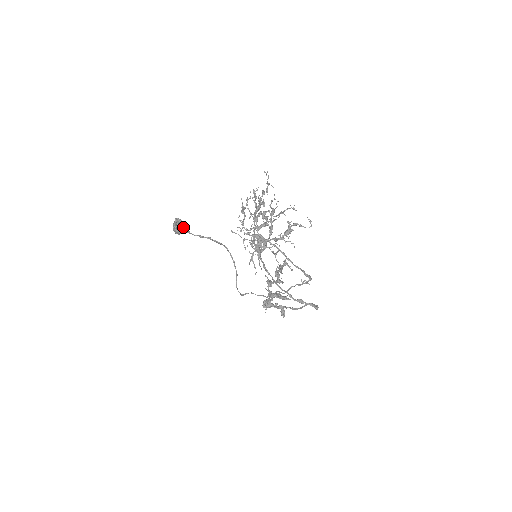
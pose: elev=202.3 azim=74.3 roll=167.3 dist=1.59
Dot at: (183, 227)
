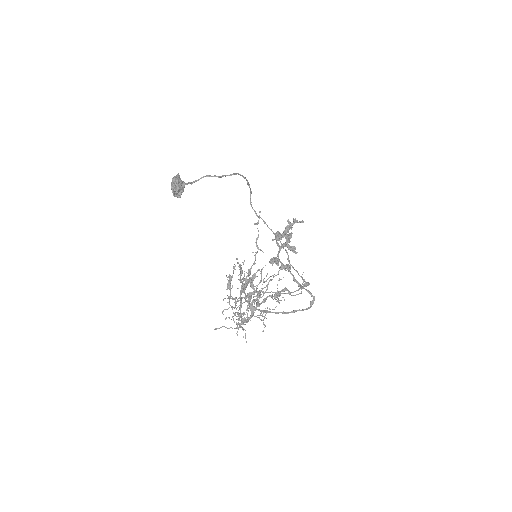
Dot at: (182, 191)
